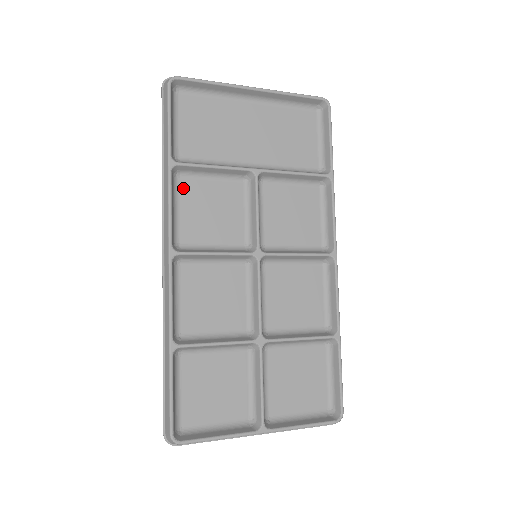
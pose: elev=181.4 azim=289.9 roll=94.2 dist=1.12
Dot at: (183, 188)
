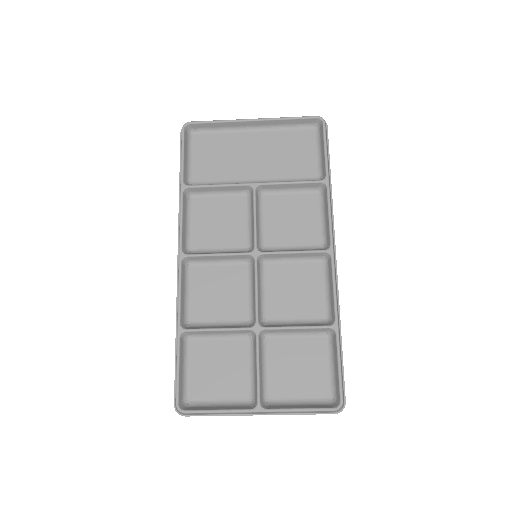
Dot at: (195, 206)
